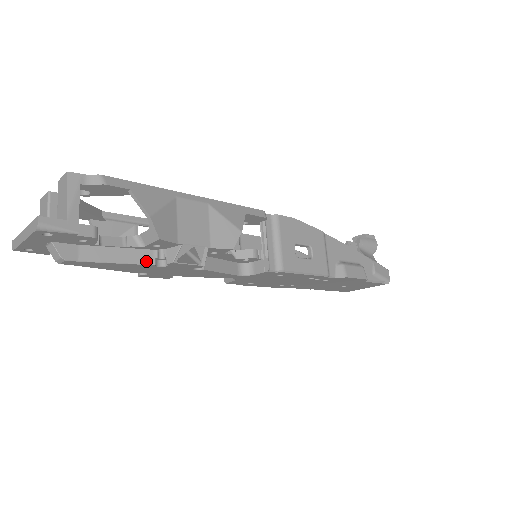
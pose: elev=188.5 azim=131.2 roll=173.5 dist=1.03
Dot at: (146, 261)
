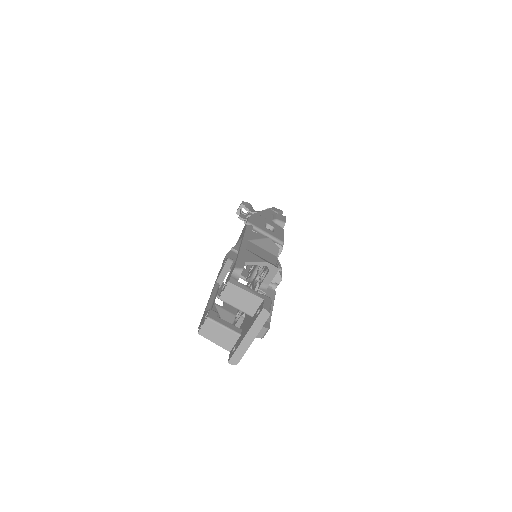
Dot at: (273, 294)
